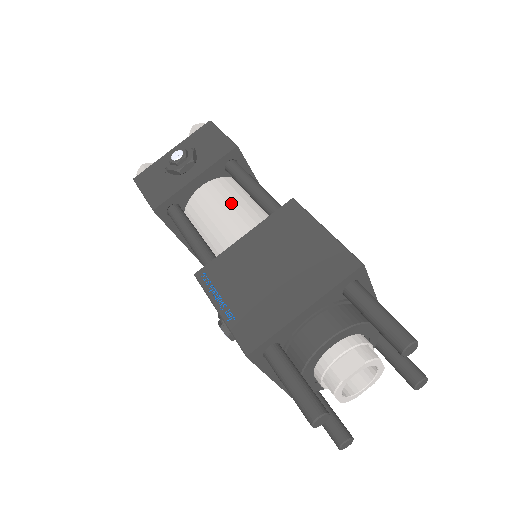
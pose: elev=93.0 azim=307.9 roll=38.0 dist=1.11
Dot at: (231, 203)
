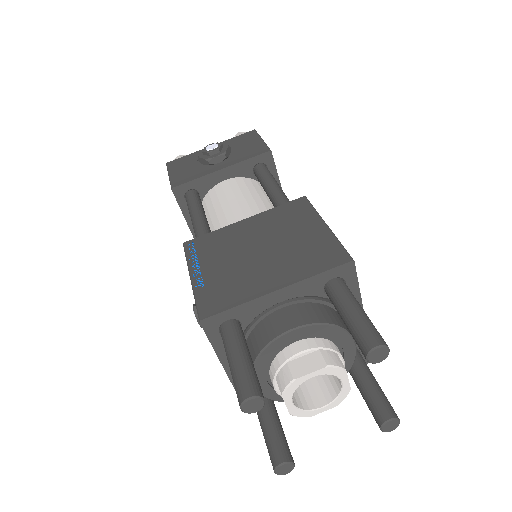
Dot at: (247, 197)
